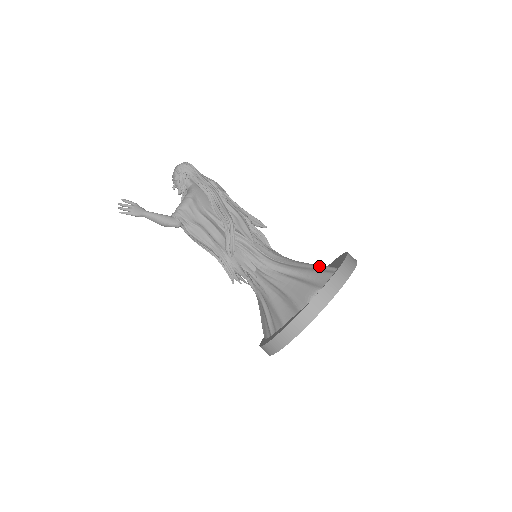
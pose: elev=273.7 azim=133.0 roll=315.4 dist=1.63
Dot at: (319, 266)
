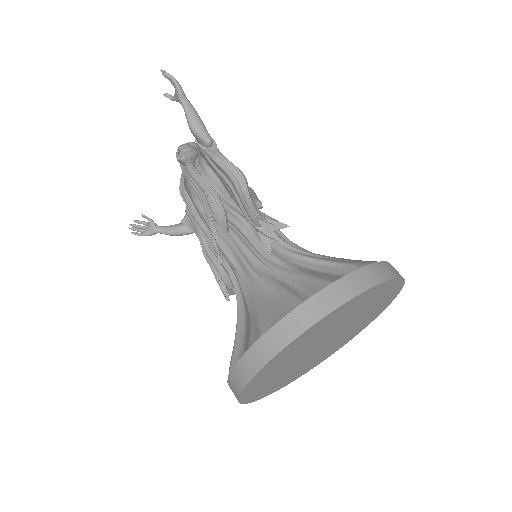
Dot at: occluded
